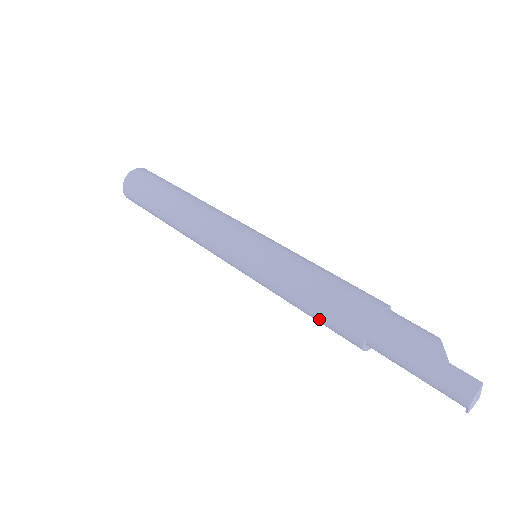
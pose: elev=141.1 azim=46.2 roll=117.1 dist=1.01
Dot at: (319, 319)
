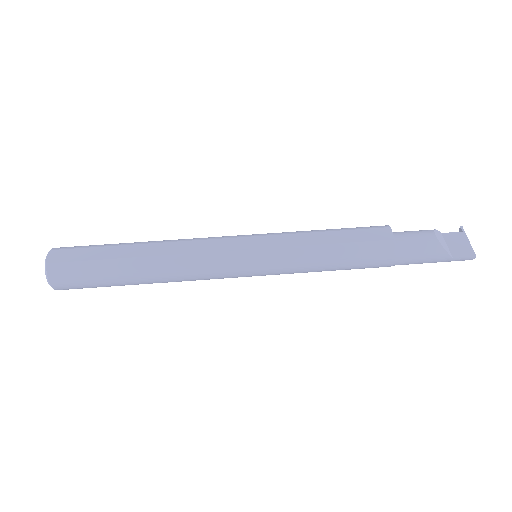
Dot at: occluded
